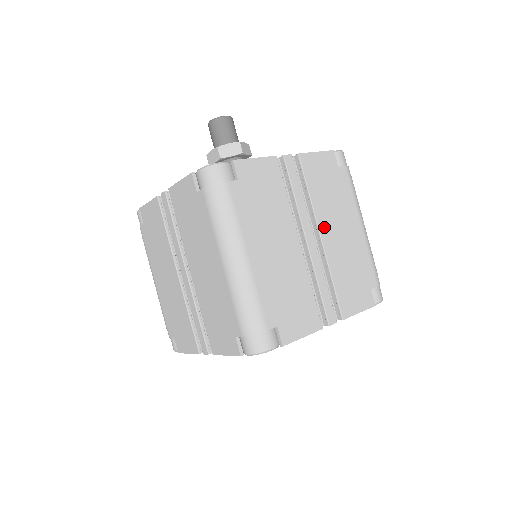
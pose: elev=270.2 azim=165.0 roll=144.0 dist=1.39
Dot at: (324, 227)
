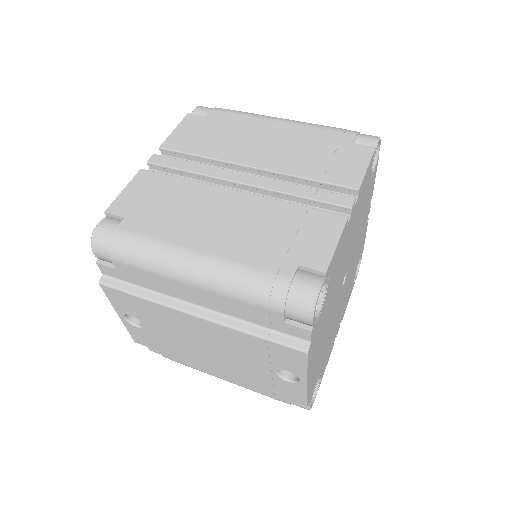
Dot at: occluded
